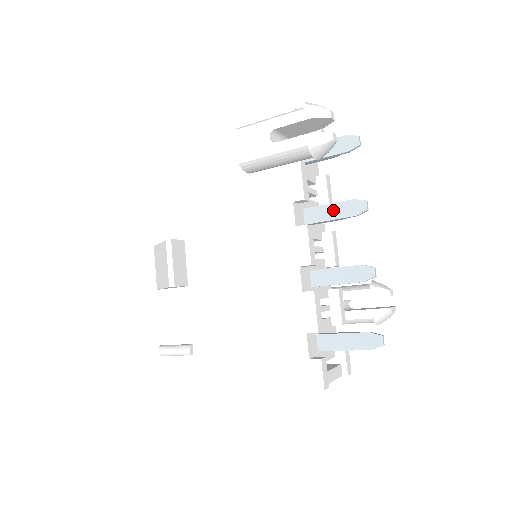
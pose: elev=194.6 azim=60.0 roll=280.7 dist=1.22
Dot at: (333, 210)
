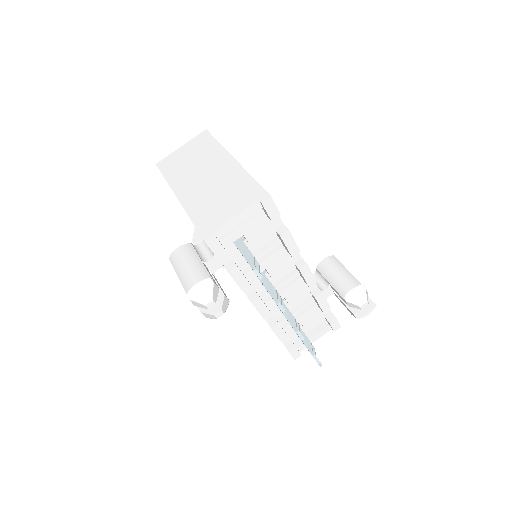
Dot at: occluded
